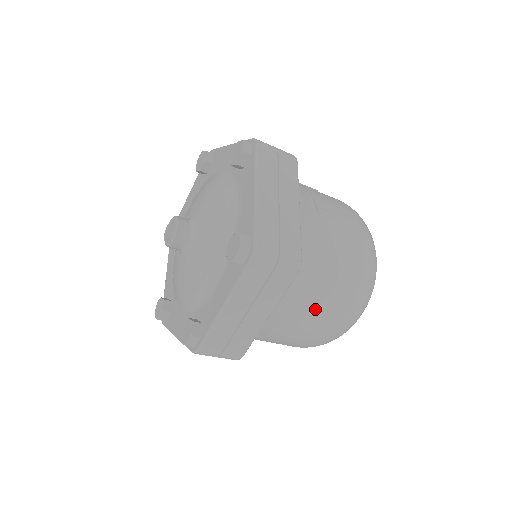
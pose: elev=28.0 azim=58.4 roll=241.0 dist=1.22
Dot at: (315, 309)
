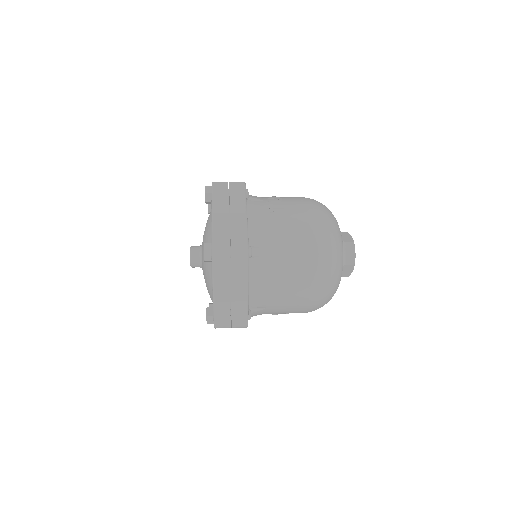
Dot at: (286, 278)
